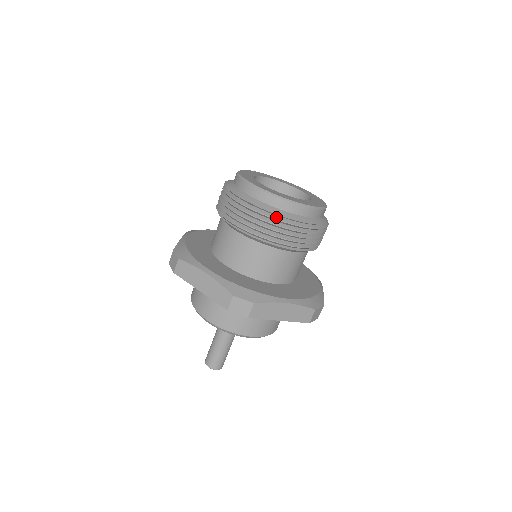
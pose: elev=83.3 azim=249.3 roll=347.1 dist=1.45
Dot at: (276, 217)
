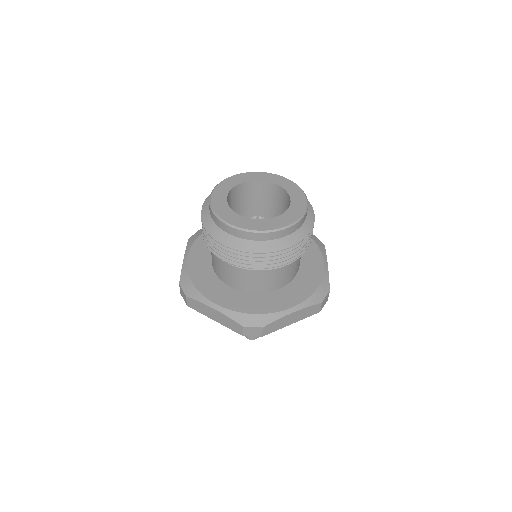
Dot at: (258, 251)
